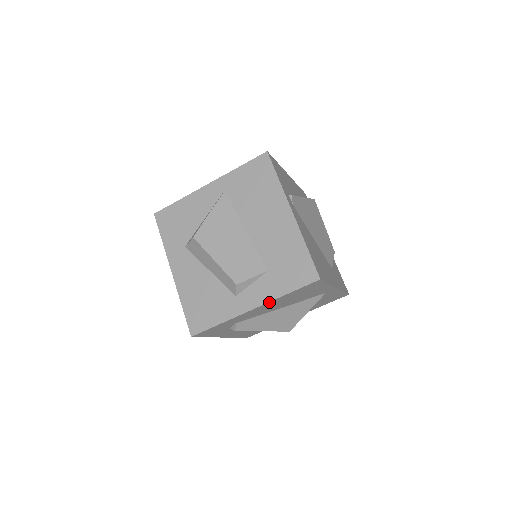
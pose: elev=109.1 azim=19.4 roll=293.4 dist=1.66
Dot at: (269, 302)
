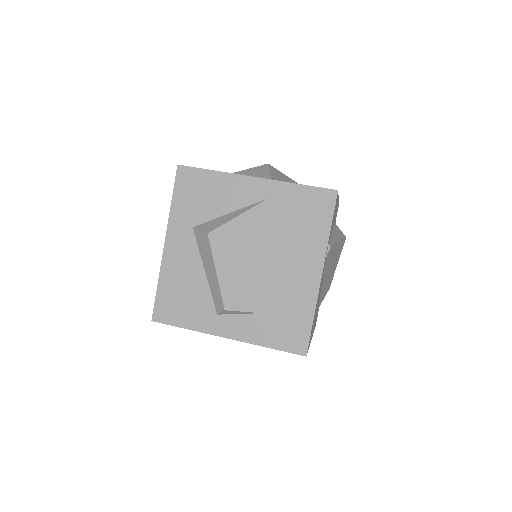
Dot at: (246, 342)
